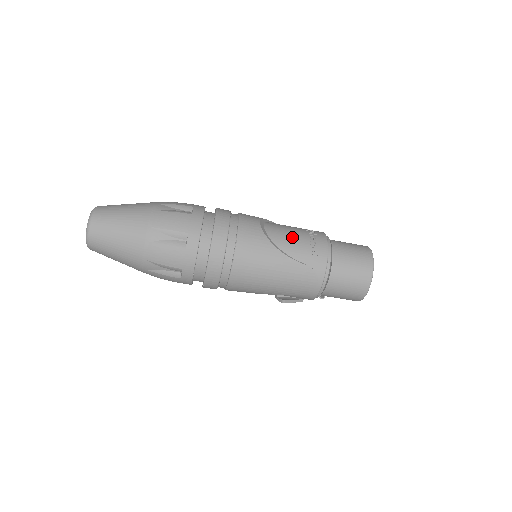
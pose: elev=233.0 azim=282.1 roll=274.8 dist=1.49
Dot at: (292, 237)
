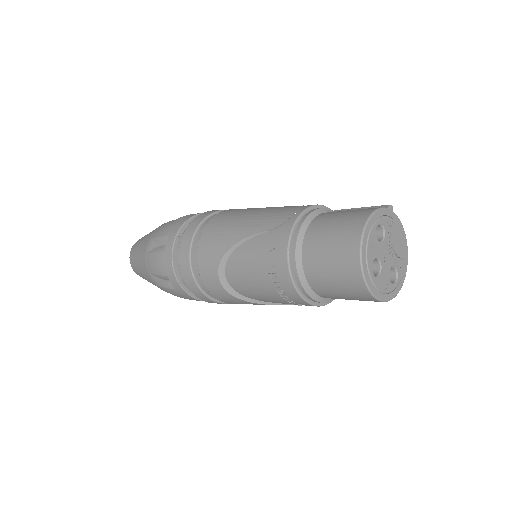
Dot at: (260, 293)
